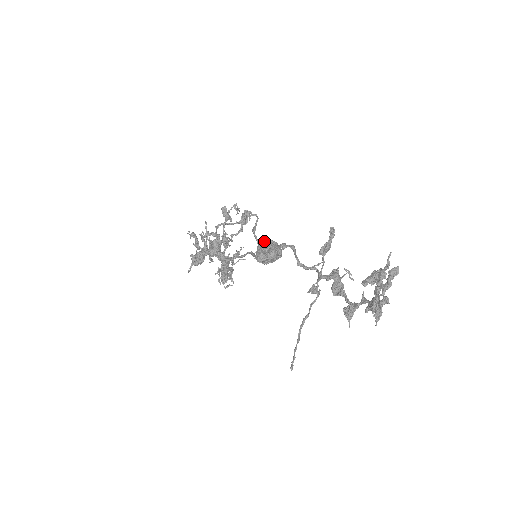
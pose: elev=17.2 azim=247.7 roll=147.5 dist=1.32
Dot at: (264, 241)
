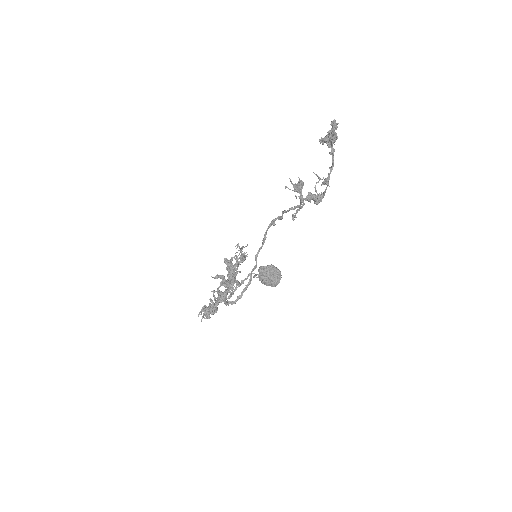
Dot at: occluded
